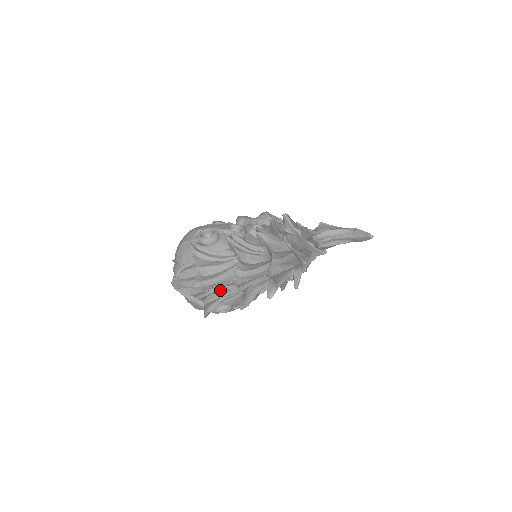
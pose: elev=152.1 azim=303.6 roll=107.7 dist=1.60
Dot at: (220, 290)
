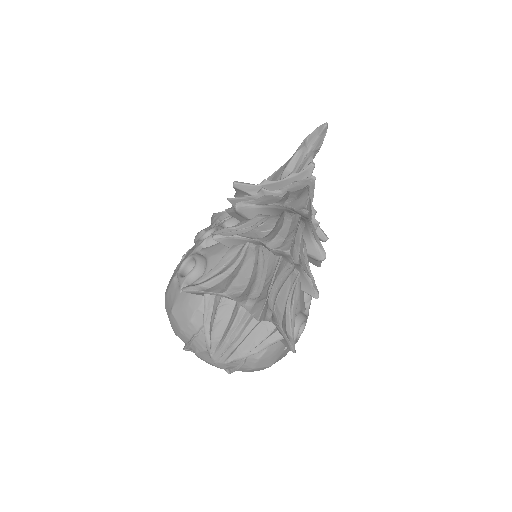
Dot at: (278, 287)
